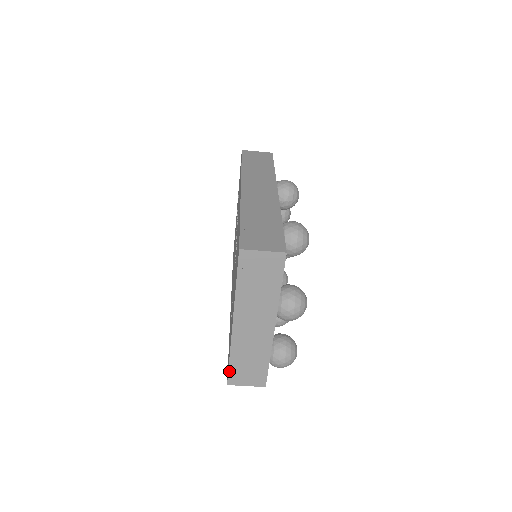
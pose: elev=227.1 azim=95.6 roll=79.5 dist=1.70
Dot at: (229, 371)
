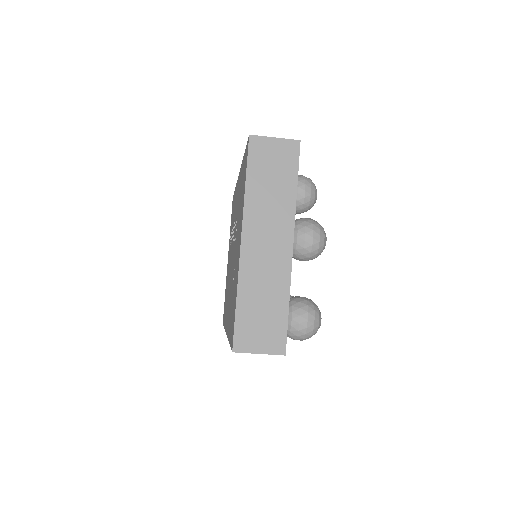
Dot at: (235, 325)
